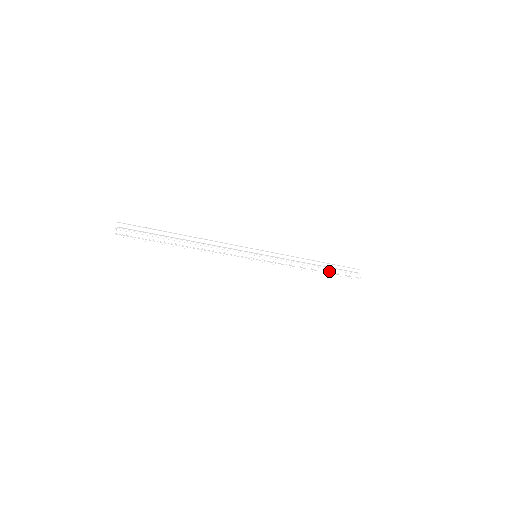
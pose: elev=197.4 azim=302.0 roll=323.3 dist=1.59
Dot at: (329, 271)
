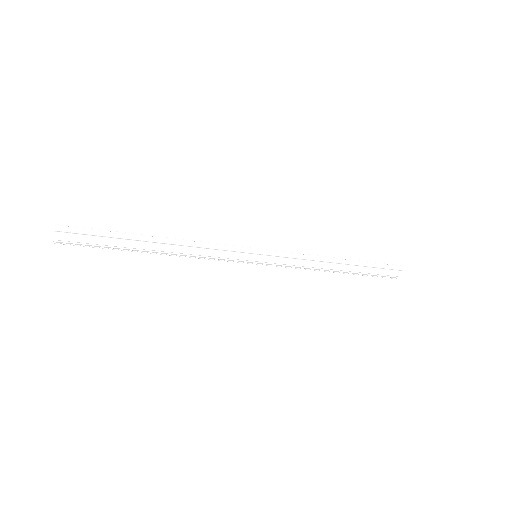
Dot at: (356, 273)
